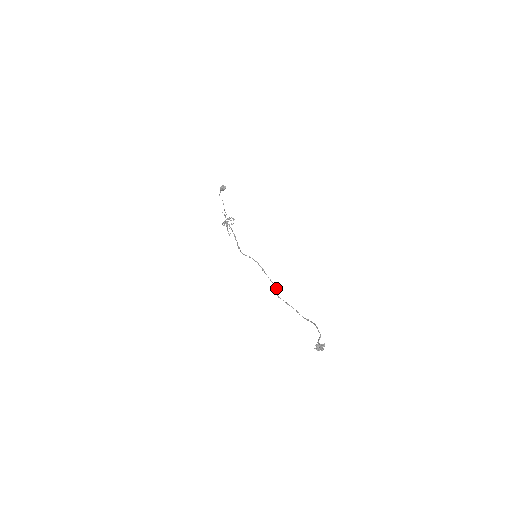
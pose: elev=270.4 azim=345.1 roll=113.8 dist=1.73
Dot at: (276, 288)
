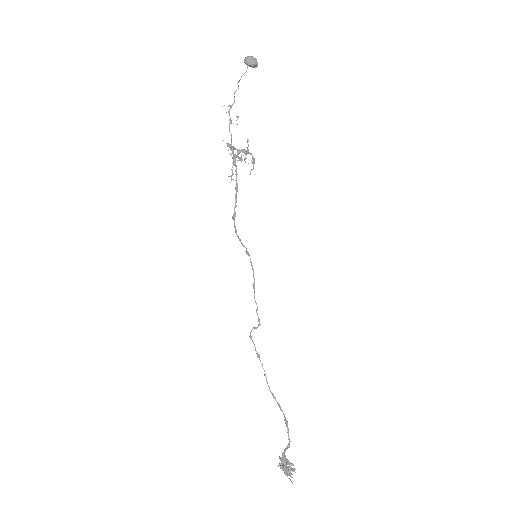
Dot at: occluded
